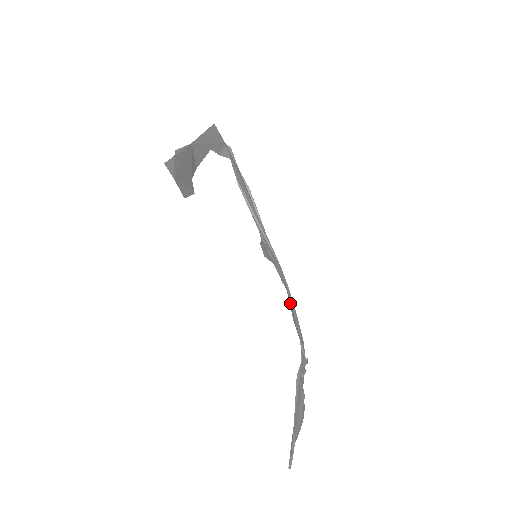
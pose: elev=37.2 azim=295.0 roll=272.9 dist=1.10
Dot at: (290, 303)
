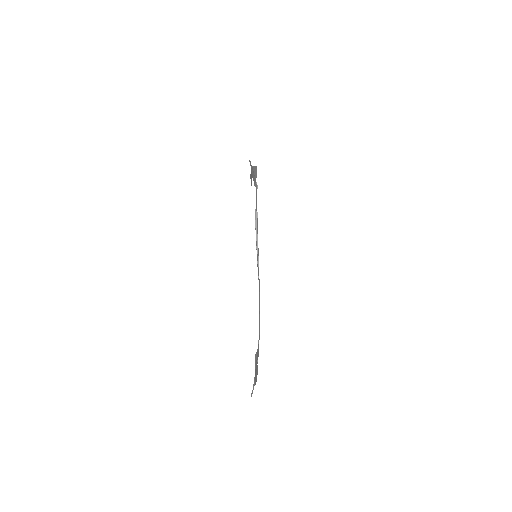
Dot at: (259, 306)
